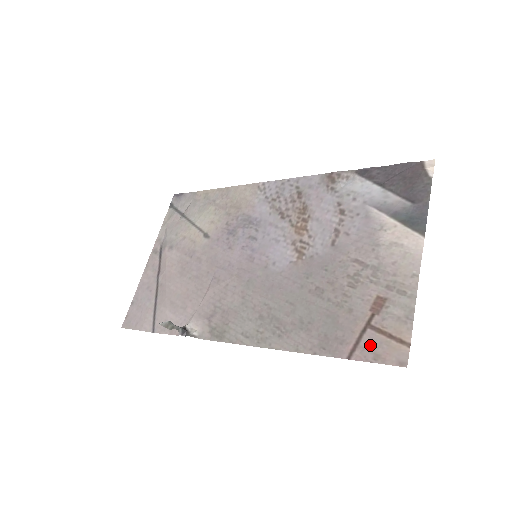
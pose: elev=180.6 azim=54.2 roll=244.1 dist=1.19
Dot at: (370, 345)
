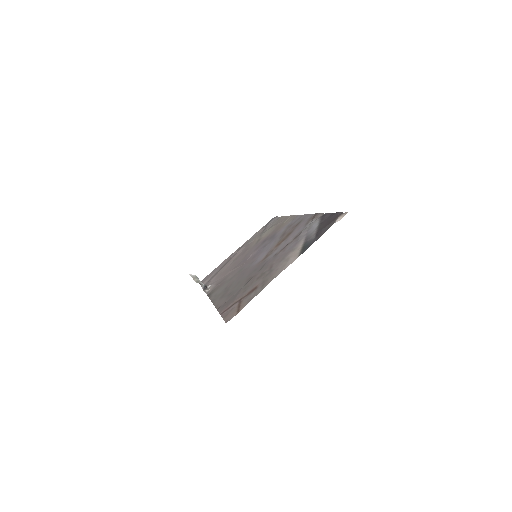
Dot at: (231, 310)
